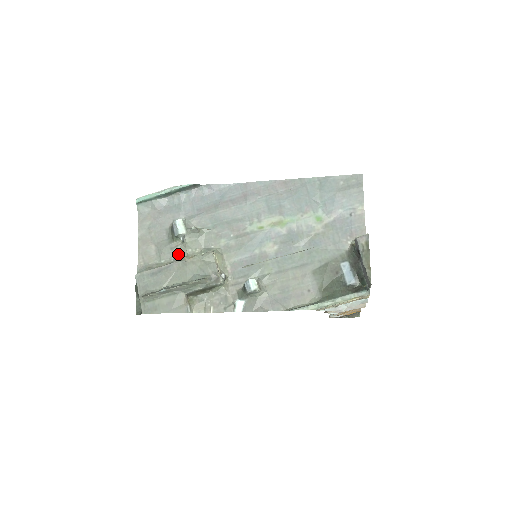
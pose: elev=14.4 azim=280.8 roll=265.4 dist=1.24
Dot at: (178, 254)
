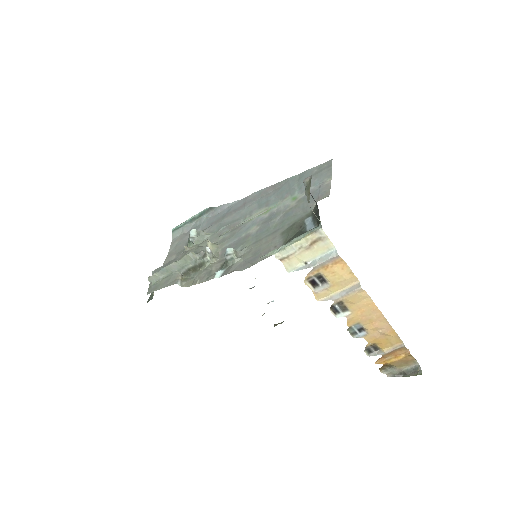
Dot at: occluded
